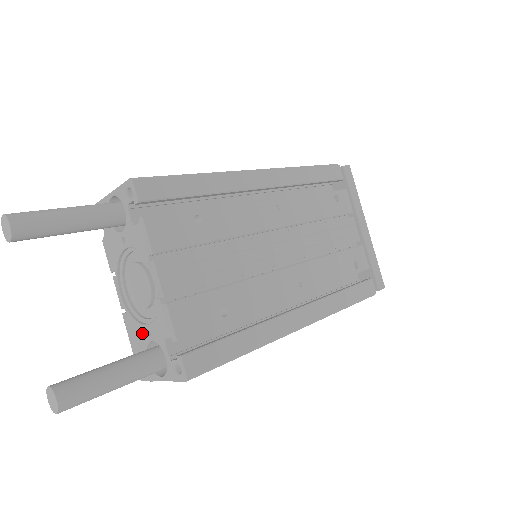
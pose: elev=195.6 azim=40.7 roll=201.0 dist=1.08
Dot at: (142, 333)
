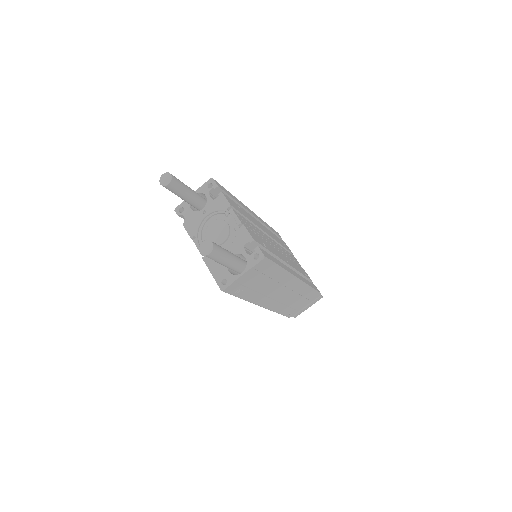
Dot at: occluded
